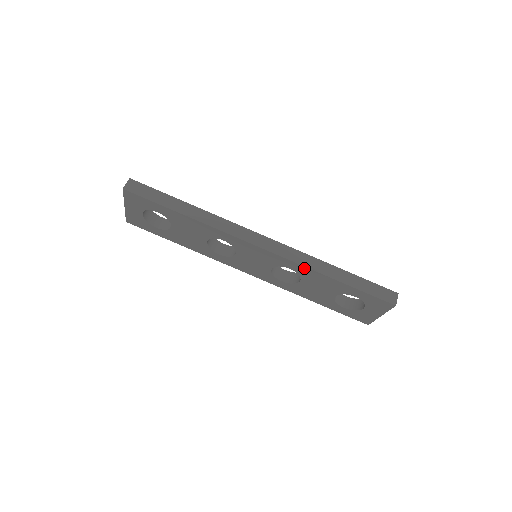
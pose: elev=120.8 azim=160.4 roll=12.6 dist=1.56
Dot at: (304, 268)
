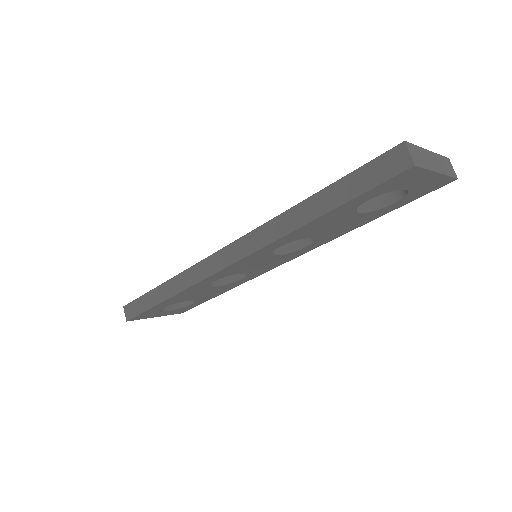
Dot at: (280, 240)
